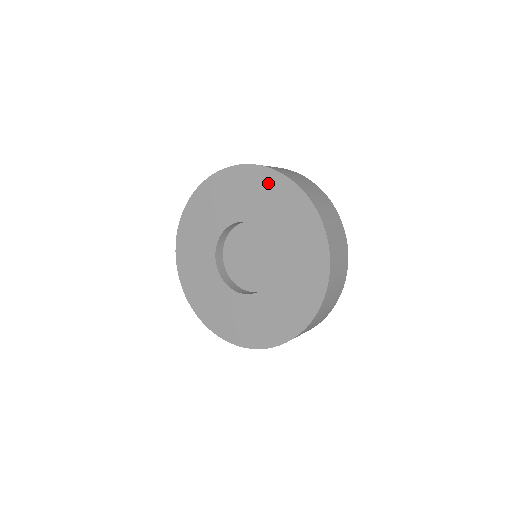
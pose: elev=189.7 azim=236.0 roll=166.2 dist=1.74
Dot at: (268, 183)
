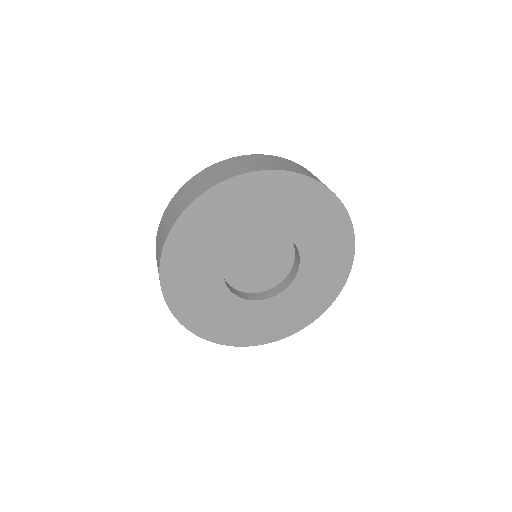
Dot at: (313, 197)
